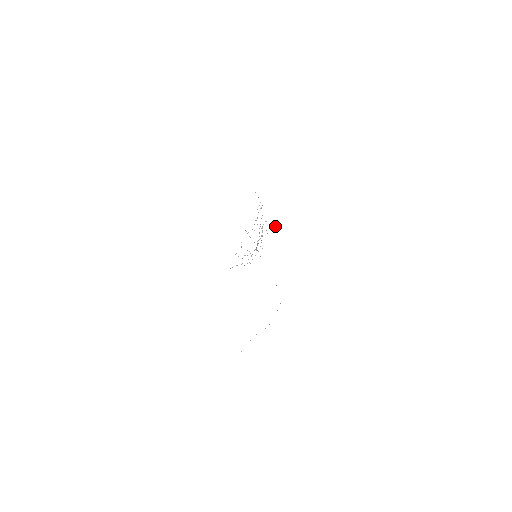
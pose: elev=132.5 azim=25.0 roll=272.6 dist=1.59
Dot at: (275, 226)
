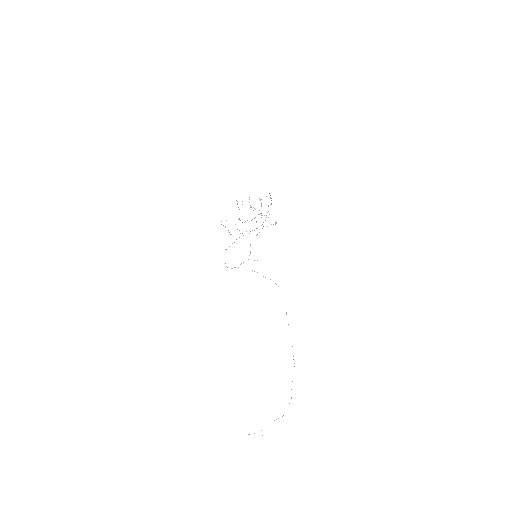
Dot at: (276, 222)
